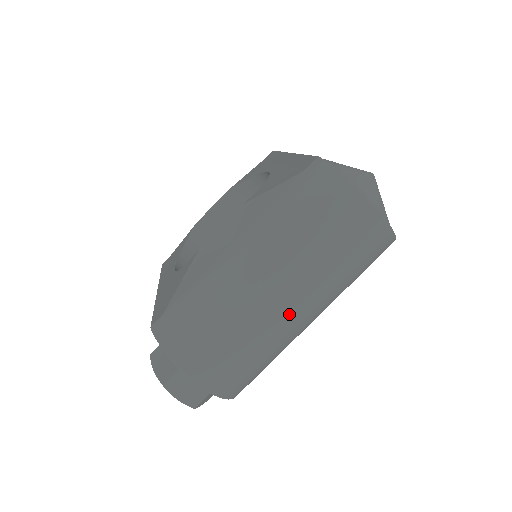
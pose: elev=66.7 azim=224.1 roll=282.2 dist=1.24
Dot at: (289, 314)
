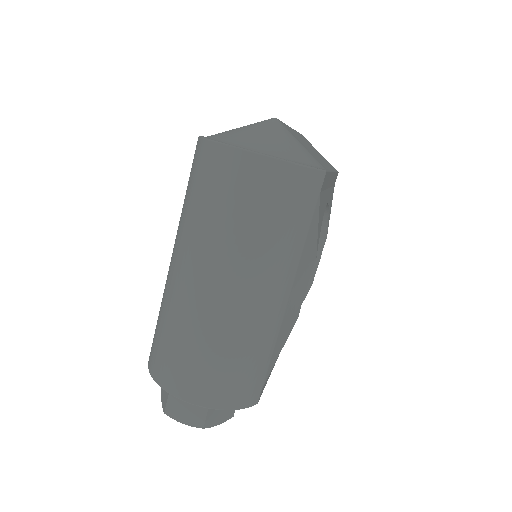
Dot at: (235, 301)
